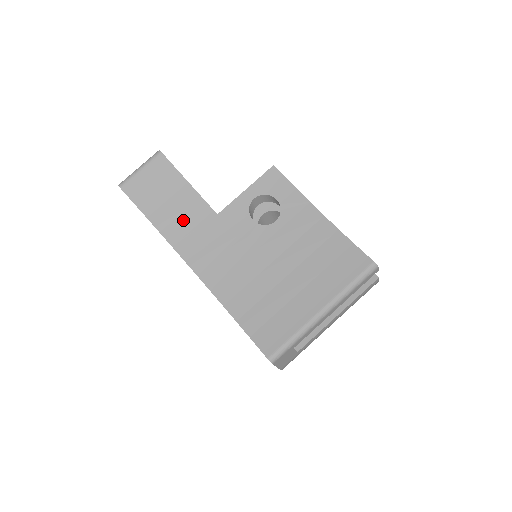
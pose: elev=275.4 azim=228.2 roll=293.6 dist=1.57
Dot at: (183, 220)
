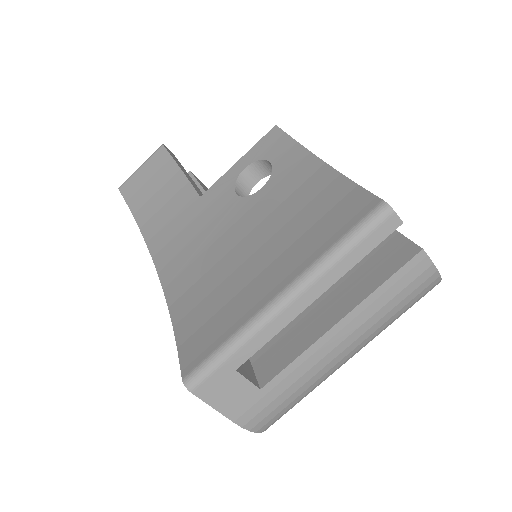
Dot at: (165, 211)
